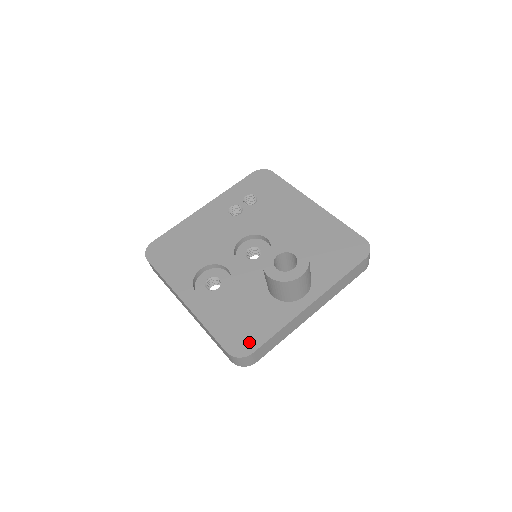
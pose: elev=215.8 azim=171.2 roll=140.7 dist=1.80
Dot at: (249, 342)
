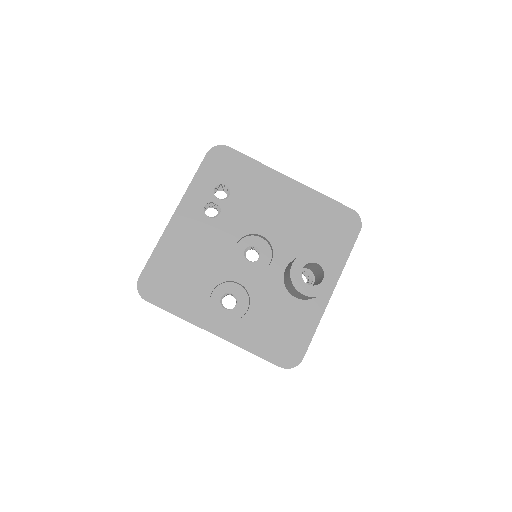
Dot at: (295, 350)
